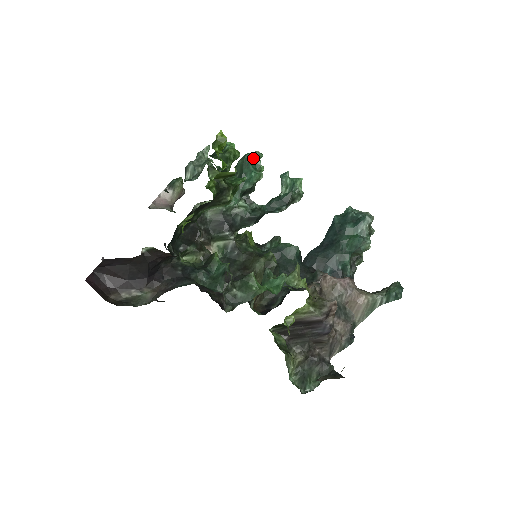
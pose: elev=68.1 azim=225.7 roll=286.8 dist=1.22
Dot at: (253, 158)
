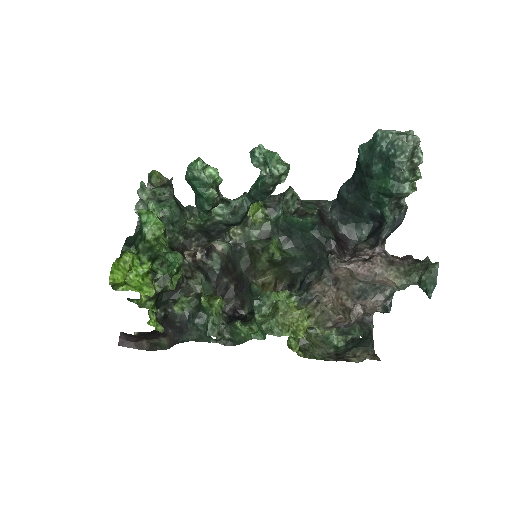
Dot at: (195, 179)
